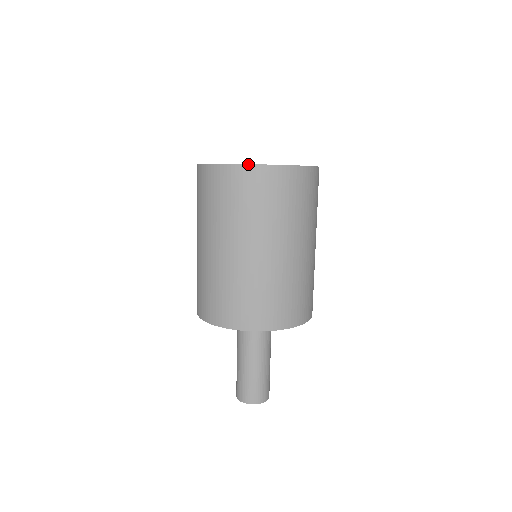
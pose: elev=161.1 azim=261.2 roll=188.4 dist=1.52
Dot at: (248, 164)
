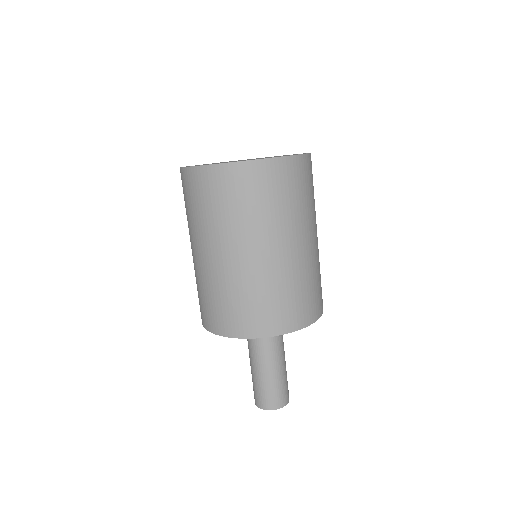
Dot at: (219, 163)
